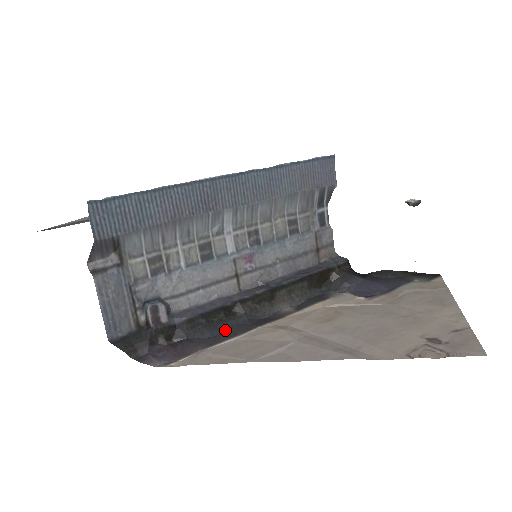
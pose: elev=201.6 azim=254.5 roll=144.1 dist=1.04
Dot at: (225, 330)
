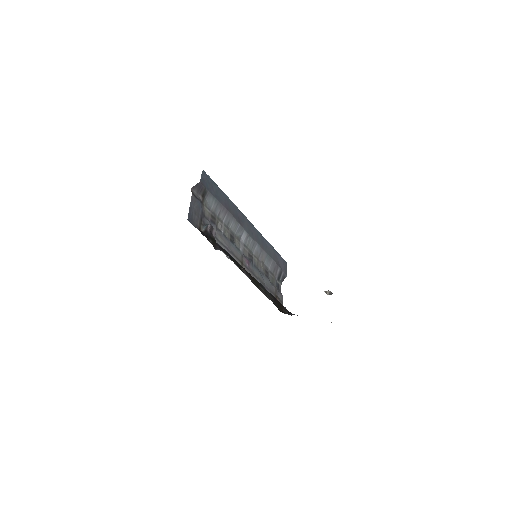
Dot at: occluded
